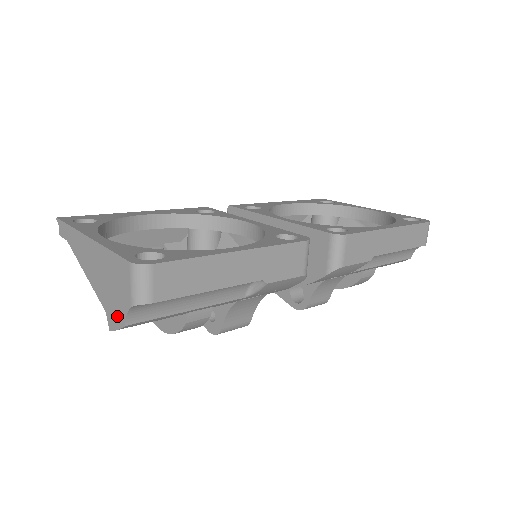
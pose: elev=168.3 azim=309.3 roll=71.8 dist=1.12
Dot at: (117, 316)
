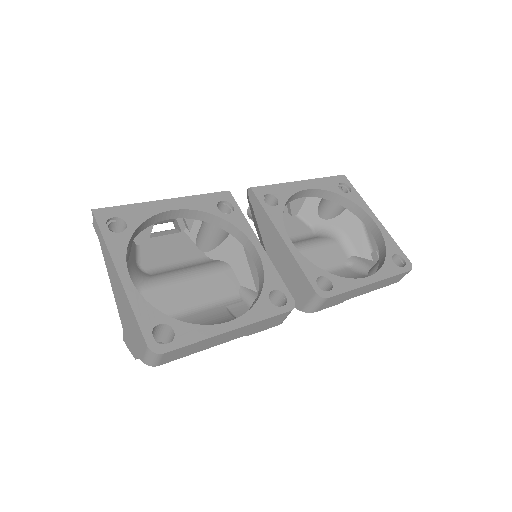
Dot at: (131, 346)
